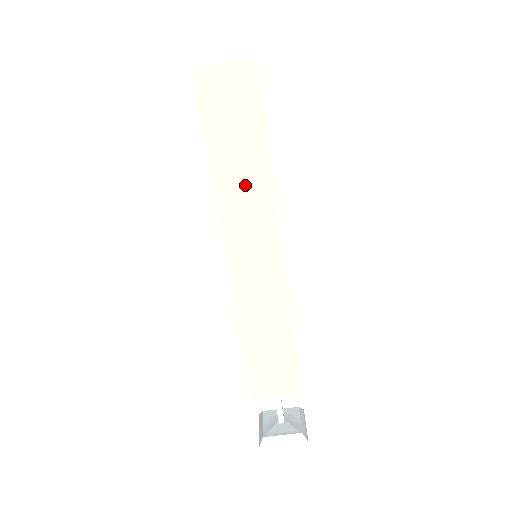
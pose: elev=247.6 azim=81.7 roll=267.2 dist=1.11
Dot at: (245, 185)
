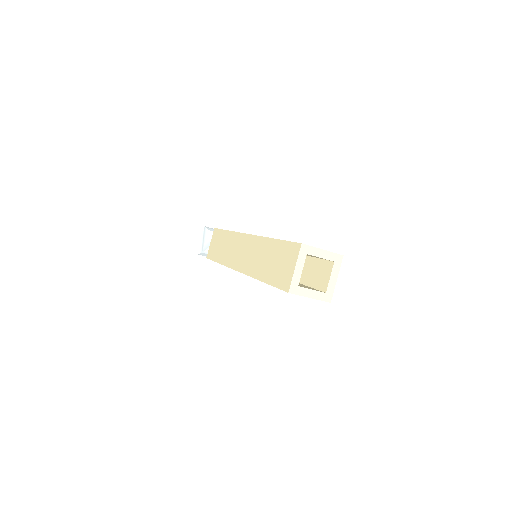
Dot at: occluded
